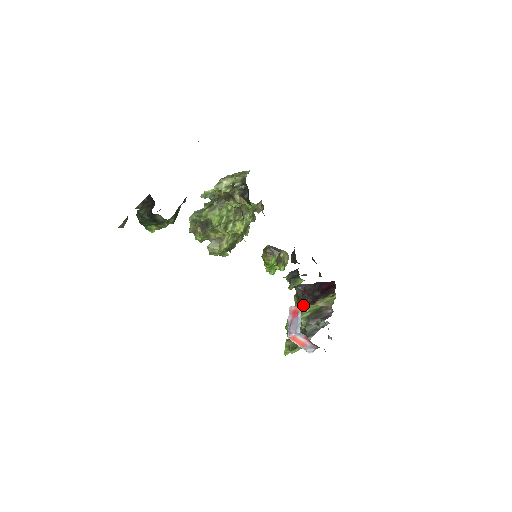
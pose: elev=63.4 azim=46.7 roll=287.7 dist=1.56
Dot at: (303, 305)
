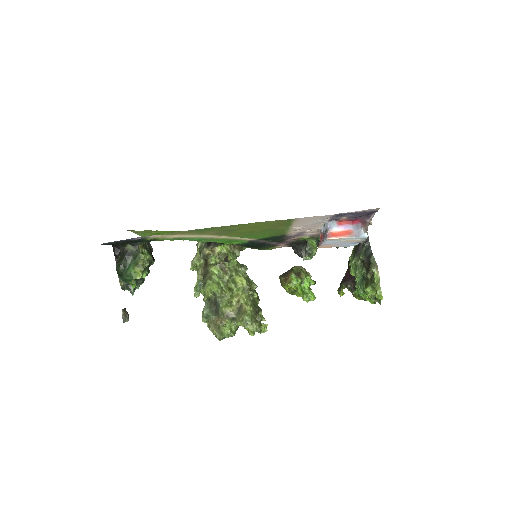
Dot at: occluded
